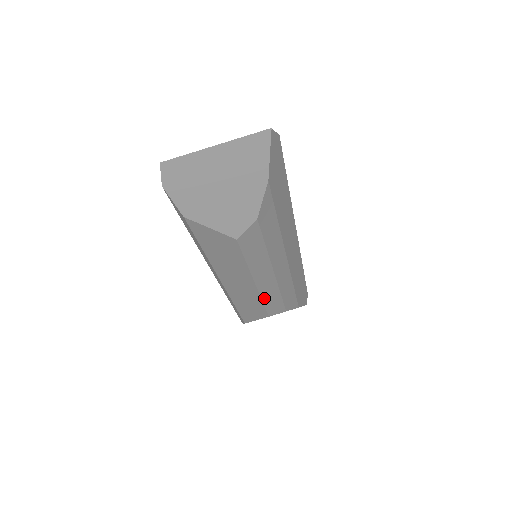
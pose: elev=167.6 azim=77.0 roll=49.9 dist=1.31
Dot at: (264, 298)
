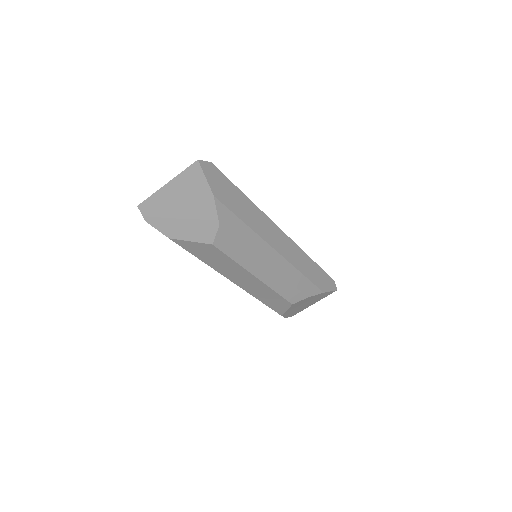
Dot at: (274, 288)
